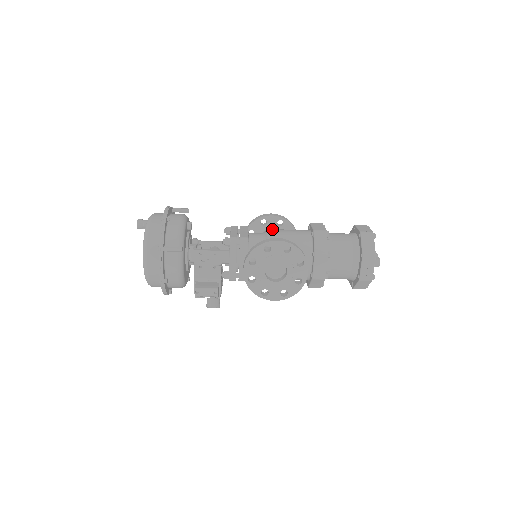
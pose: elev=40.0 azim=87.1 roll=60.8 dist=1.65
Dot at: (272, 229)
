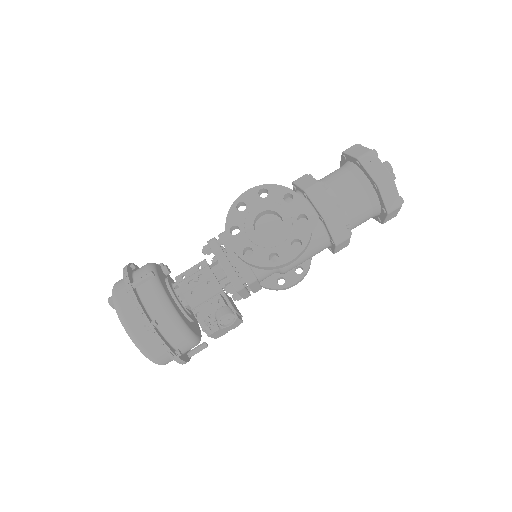
Dot at: occluded
